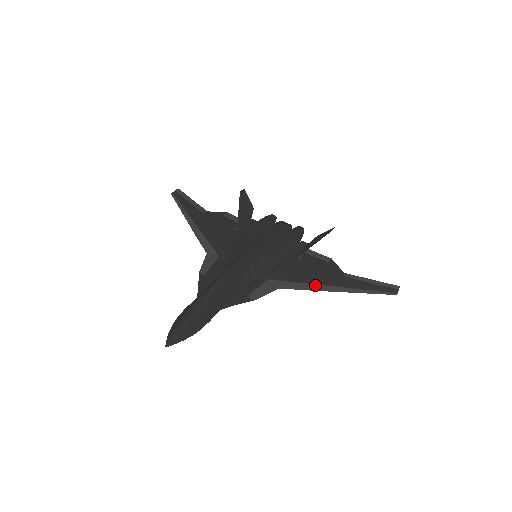
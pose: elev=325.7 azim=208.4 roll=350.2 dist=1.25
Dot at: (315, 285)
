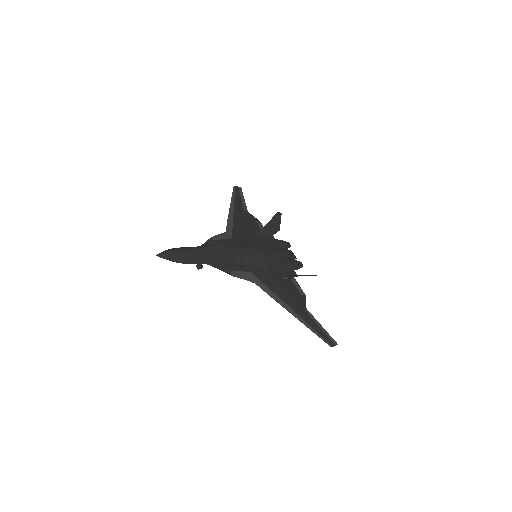
Dot at: (280, 299)
